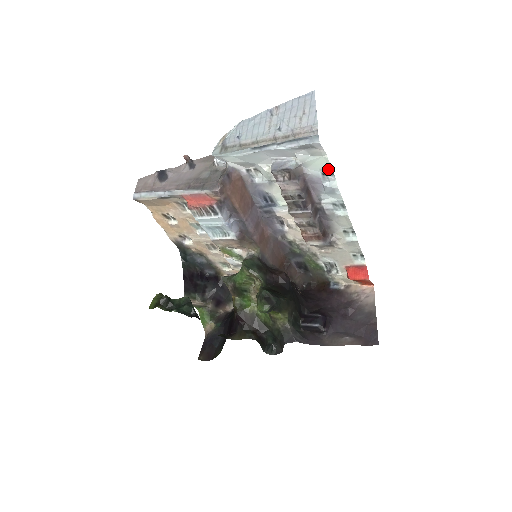
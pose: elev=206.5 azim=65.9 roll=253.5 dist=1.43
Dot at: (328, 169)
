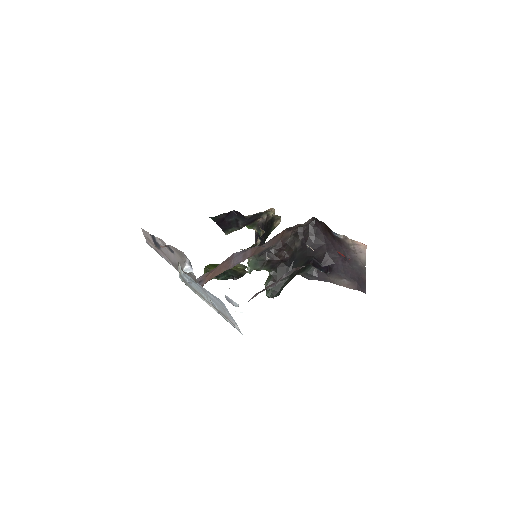
Dot at: occluded
